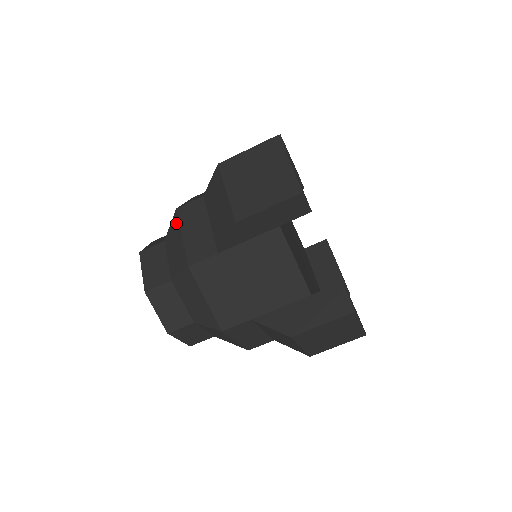
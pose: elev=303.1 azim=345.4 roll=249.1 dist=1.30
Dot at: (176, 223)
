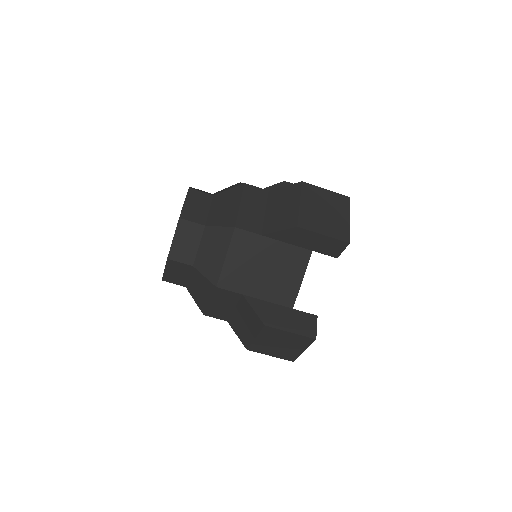
Dot at: (238, 192)
